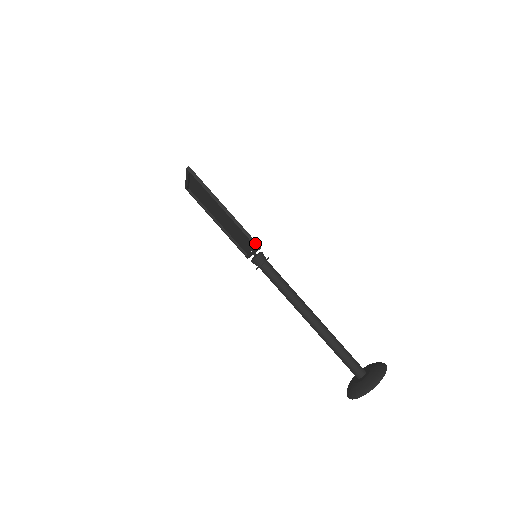
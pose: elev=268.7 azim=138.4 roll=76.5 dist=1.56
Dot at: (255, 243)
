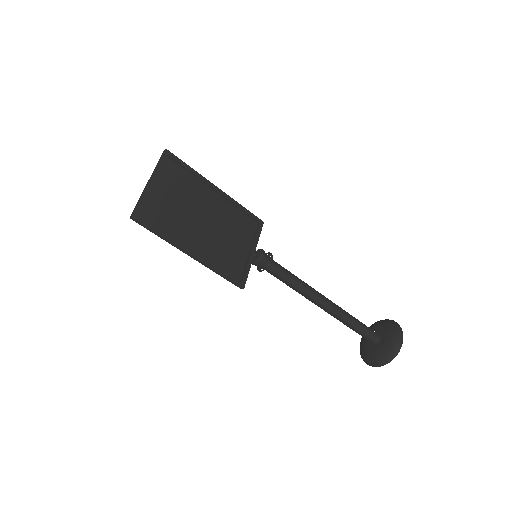
Dot at: (236, 284)
